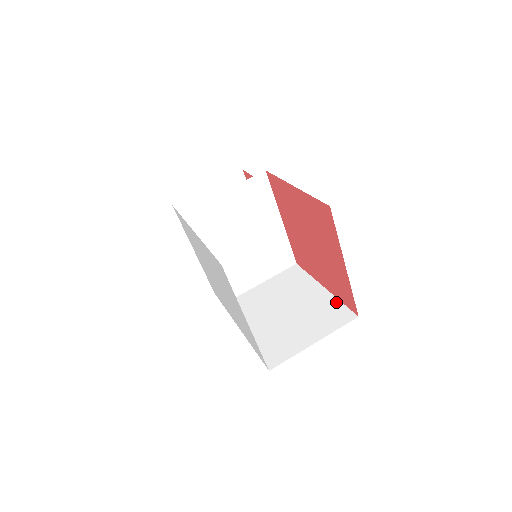
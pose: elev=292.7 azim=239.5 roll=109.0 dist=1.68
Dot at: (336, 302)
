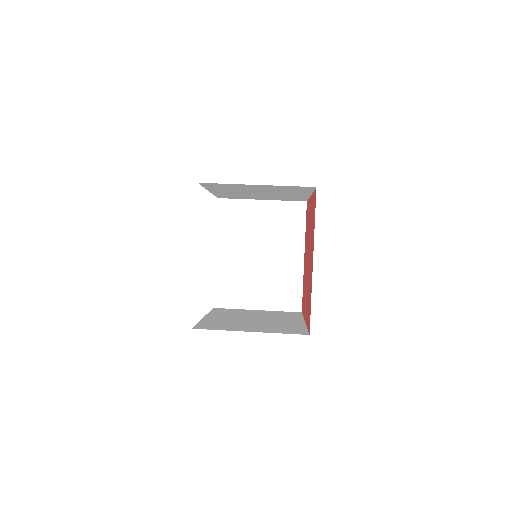
Dot at: (302, 327)
